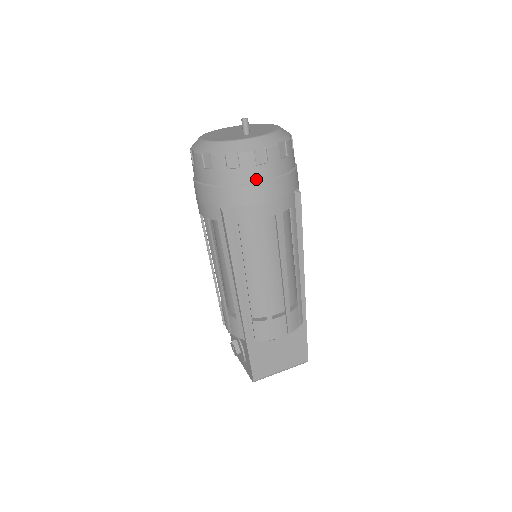
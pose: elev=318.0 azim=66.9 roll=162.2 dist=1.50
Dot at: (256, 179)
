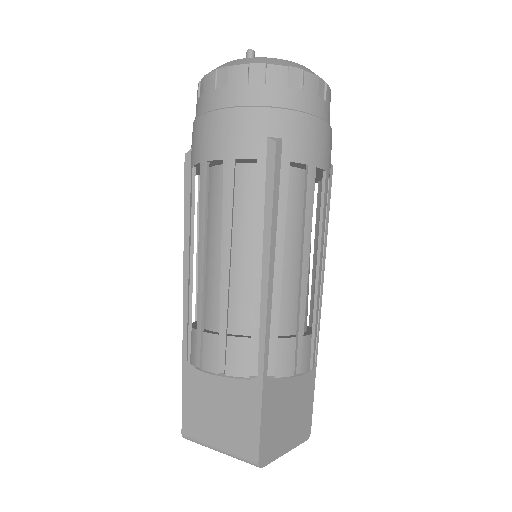
Dot at: (211, 107)
